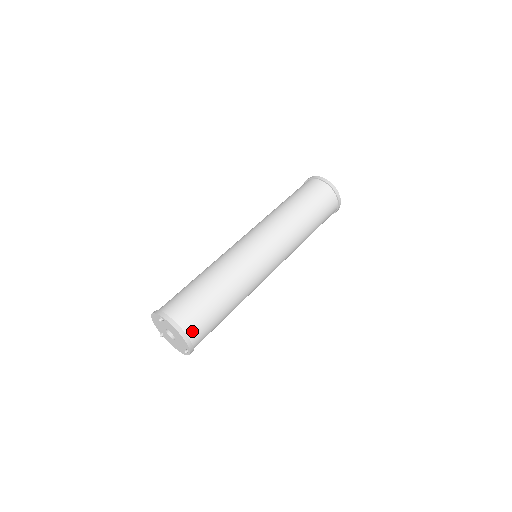
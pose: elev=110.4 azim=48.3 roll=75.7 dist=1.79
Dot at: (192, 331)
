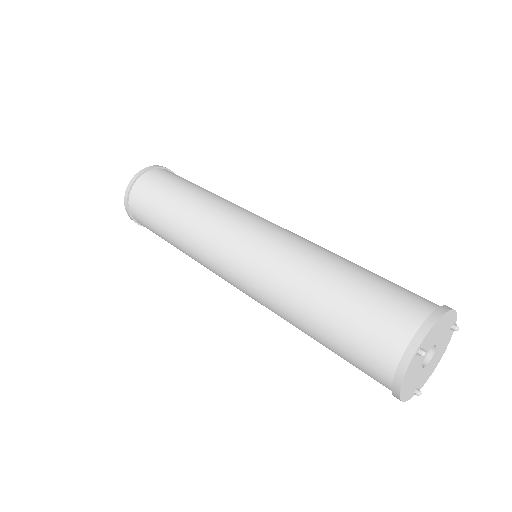
Dot at: (139, 222)
